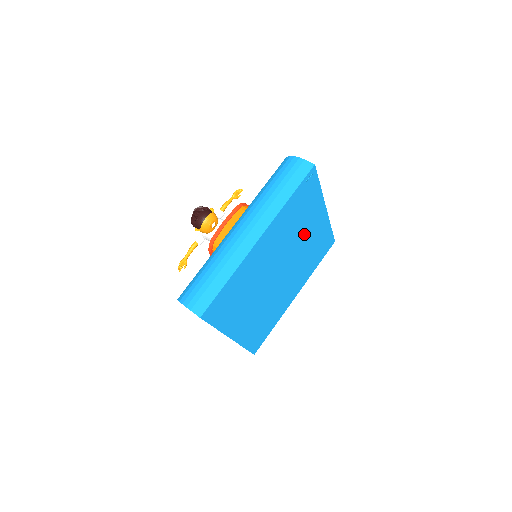
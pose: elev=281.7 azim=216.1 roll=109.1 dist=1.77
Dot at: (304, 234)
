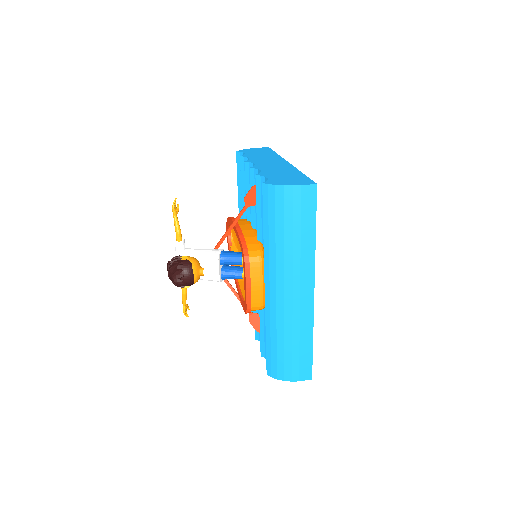
Dot at: occluded
